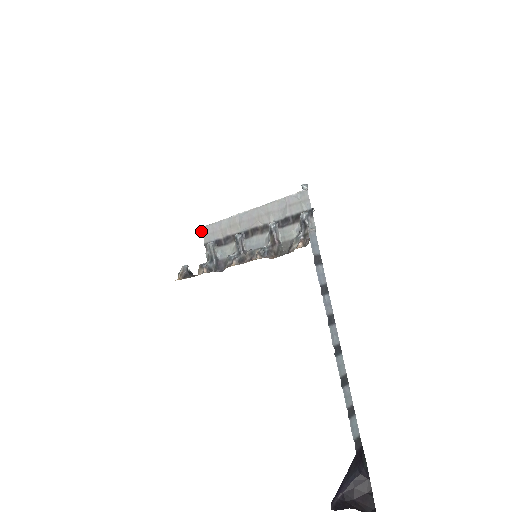
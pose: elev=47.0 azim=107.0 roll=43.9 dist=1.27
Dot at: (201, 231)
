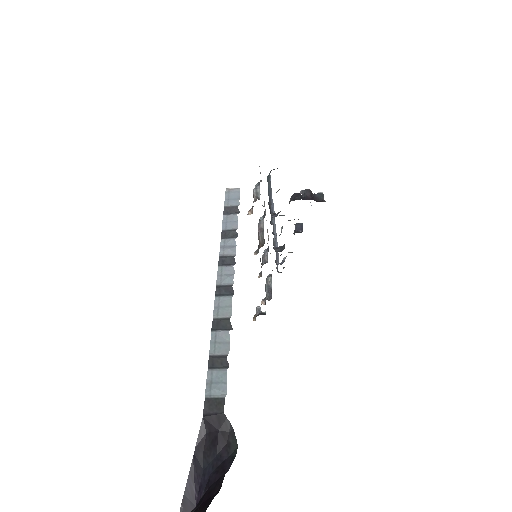
Dot at: occluded
